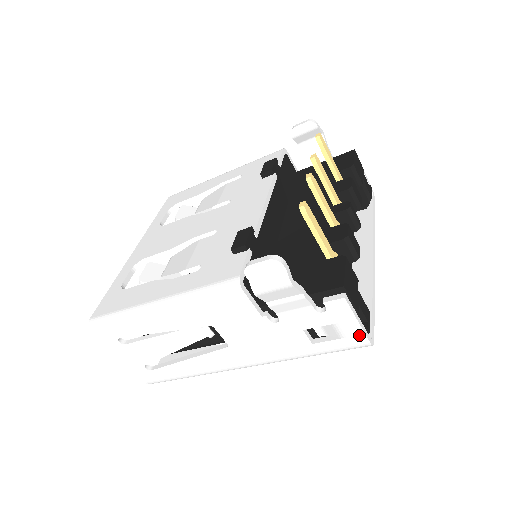
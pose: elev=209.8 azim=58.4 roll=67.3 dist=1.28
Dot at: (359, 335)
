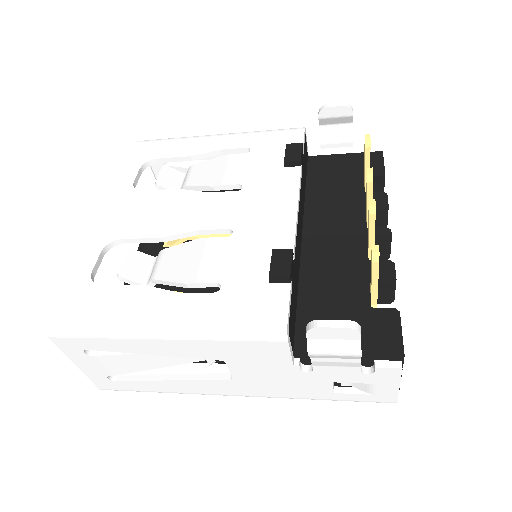
Dot at: (391, 395)
